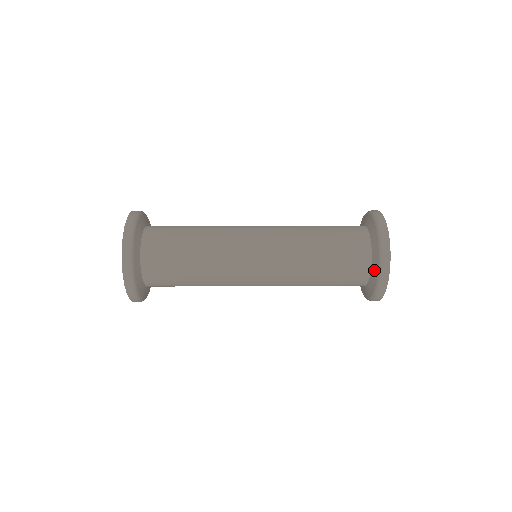
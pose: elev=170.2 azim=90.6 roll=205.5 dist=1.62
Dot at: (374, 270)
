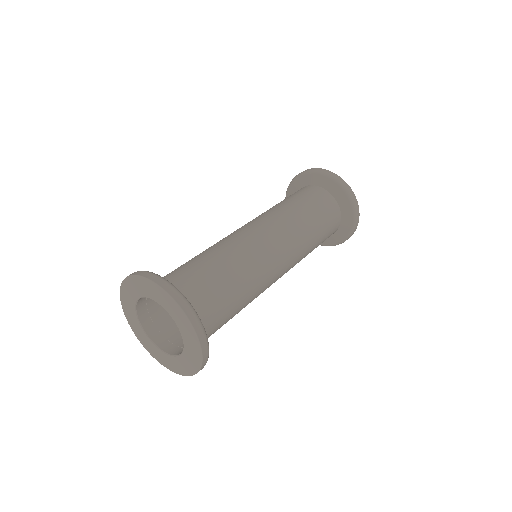
Dot at: (345, 206)
